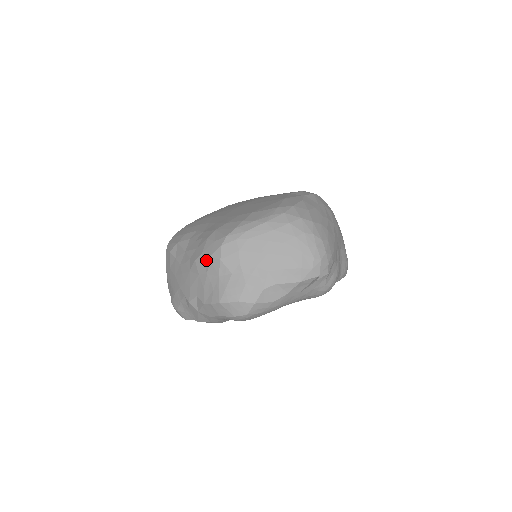
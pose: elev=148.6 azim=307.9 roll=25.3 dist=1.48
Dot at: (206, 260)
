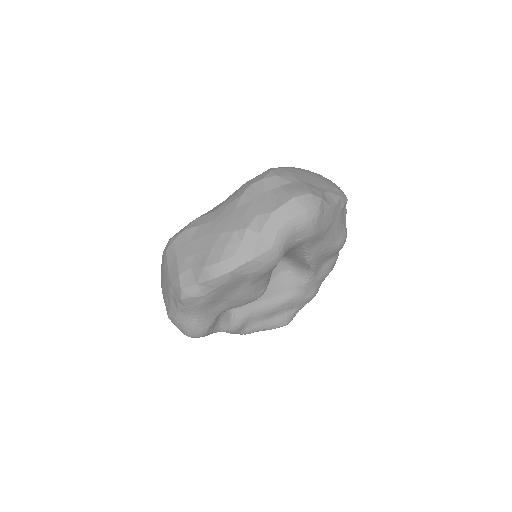
Dot at: (259, 184)
